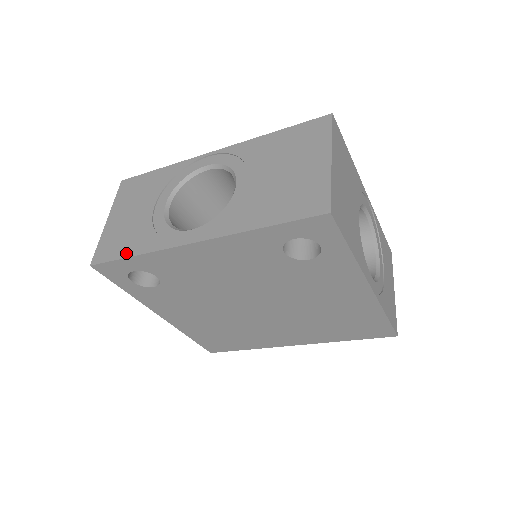
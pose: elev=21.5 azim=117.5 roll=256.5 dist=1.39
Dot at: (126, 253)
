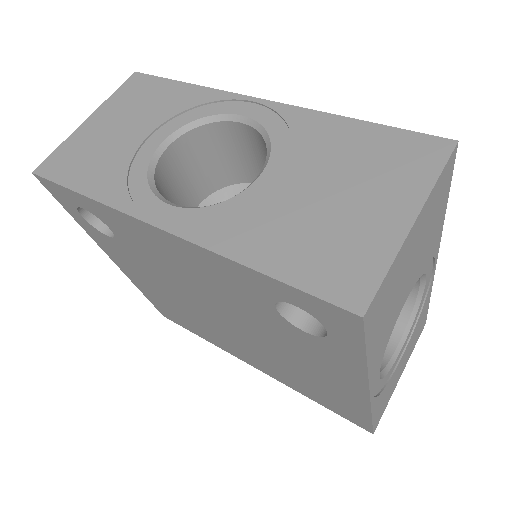
Dot at: (78, 184)
